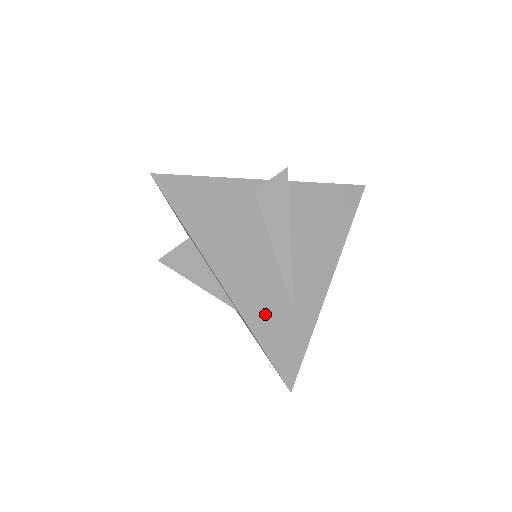
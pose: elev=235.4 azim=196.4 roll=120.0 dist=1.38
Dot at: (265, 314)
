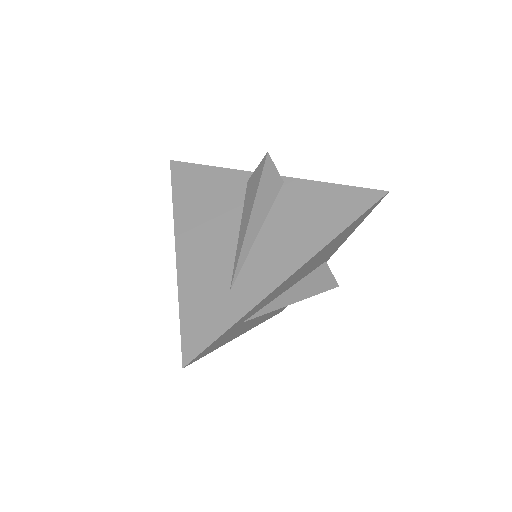
Dot at: (199, 284)
